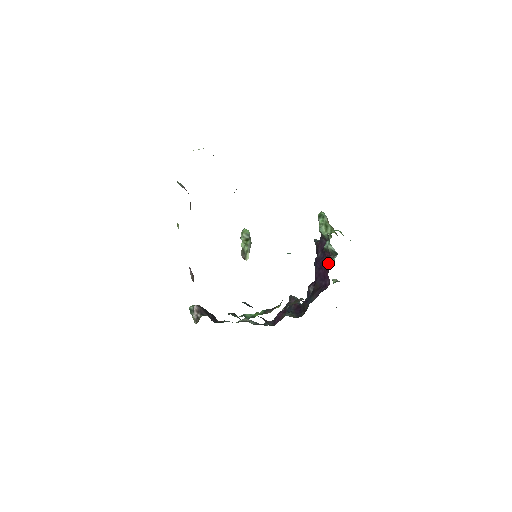
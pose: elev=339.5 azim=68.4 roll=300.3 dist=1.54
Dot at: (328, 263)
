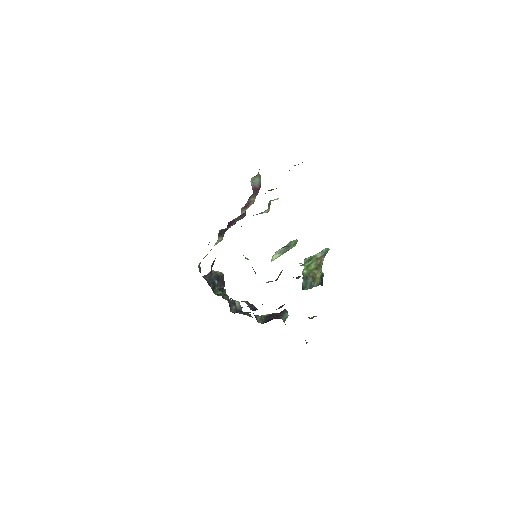
Dot at: occluded
